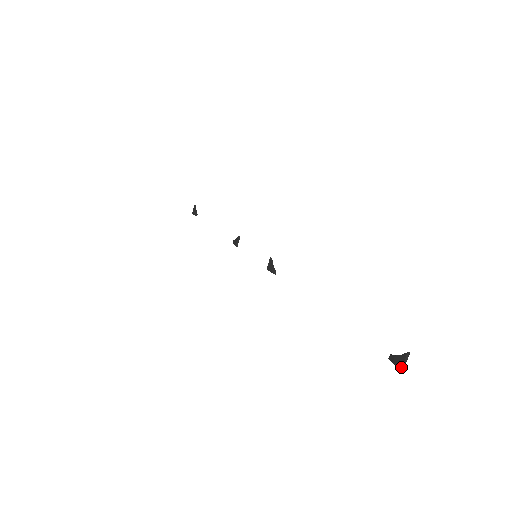
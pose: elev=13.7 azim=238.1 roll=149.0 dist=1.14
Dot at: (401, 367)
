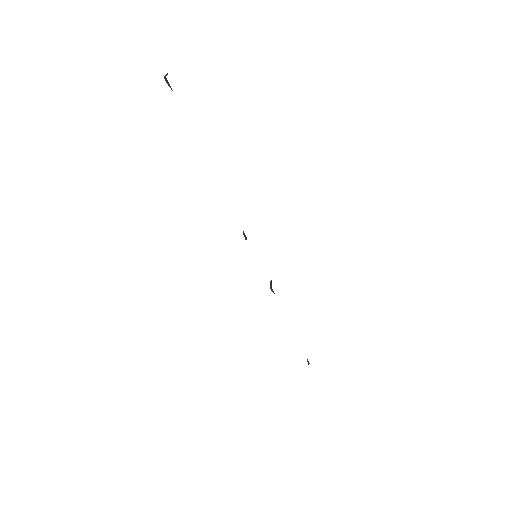
Dot at: (164, 78)
